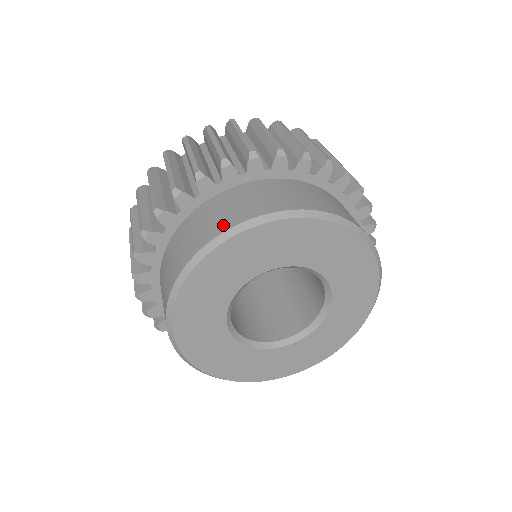
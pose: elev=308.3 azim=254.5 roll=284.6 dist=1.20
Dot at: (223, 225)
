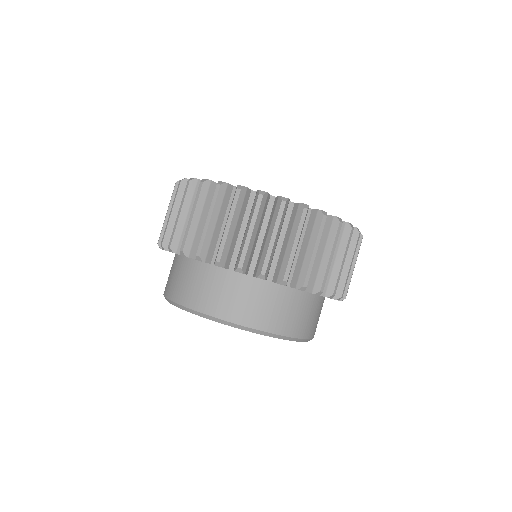
Dot at: (184, 299)
